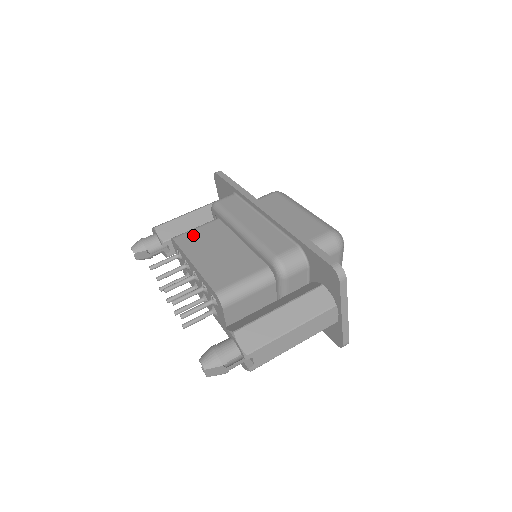
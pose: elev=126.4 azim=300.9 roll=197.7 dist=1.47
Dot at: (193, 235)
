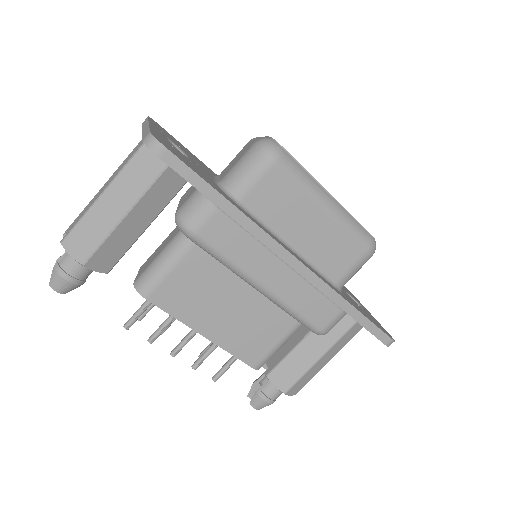
Dot at: (175, 286)
